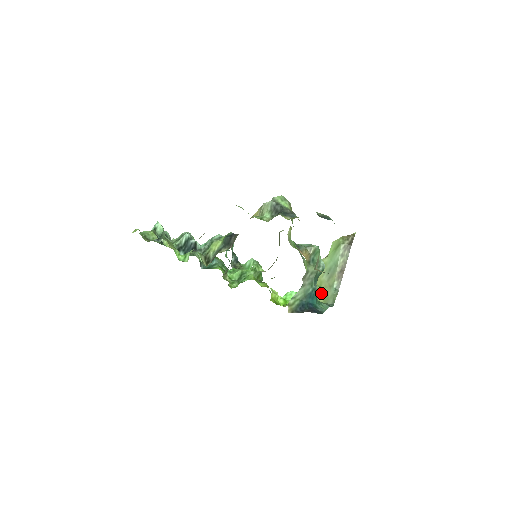
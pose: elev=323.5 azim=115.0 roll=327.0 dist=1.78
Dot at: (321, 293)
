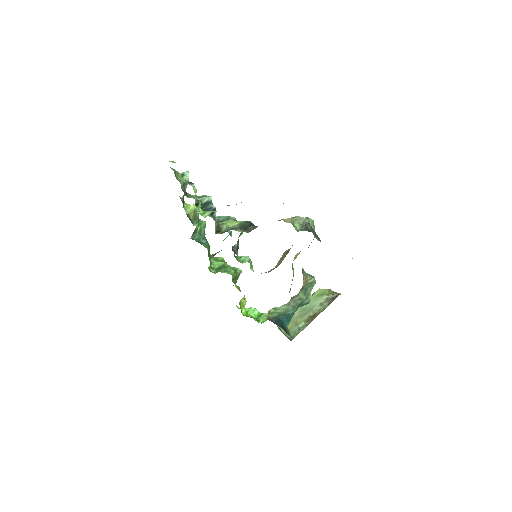
Dot at: occluded
